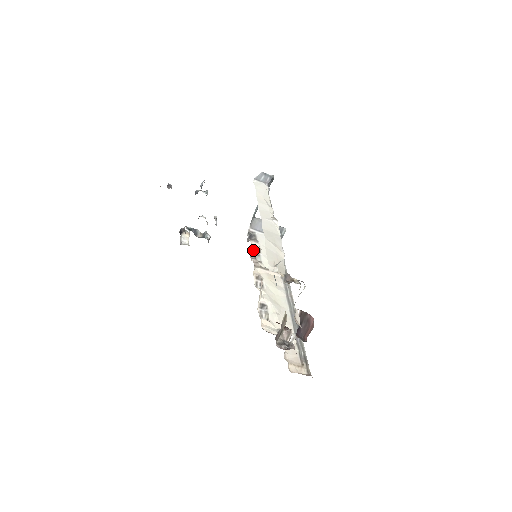
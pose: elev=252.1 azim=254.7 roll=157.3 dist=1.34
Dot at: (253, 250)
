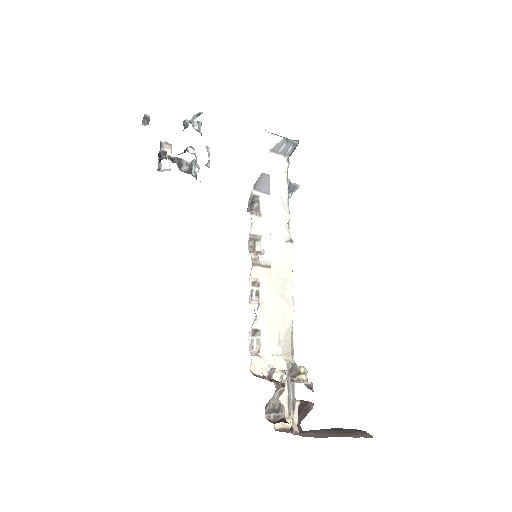
Dot at: (253, 233)
